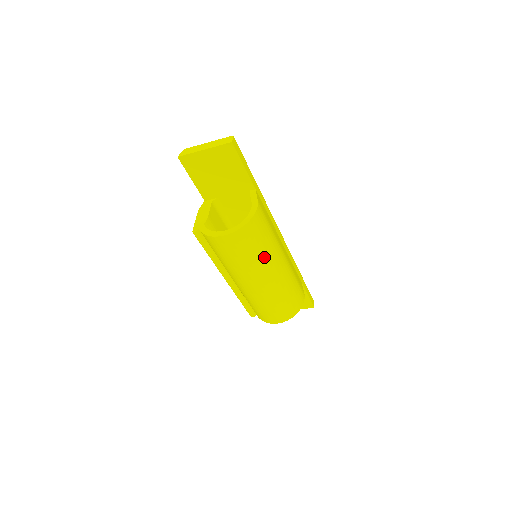
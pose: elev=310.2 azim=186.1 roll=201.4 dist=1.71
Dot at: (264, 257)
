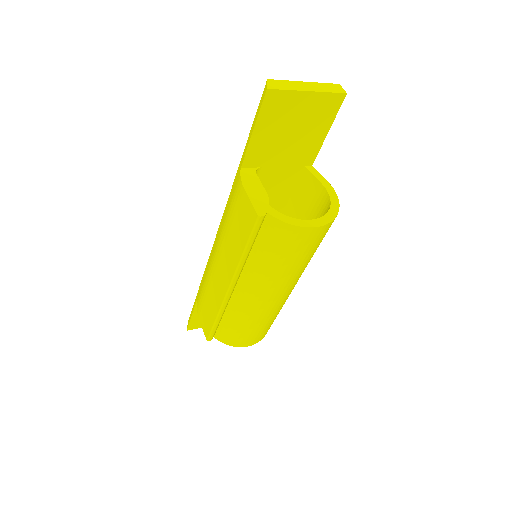
Dot at: occluded
